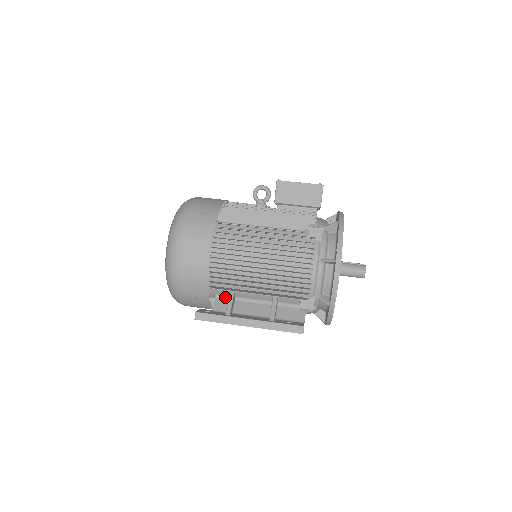
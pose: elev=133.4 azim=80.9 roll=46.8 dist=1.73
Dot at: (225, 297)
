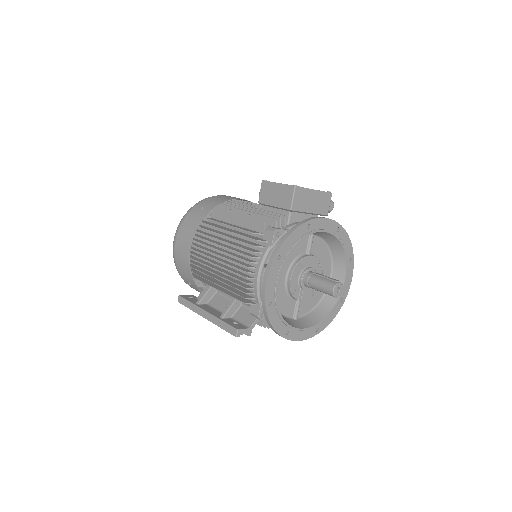
Dot at: occluded
